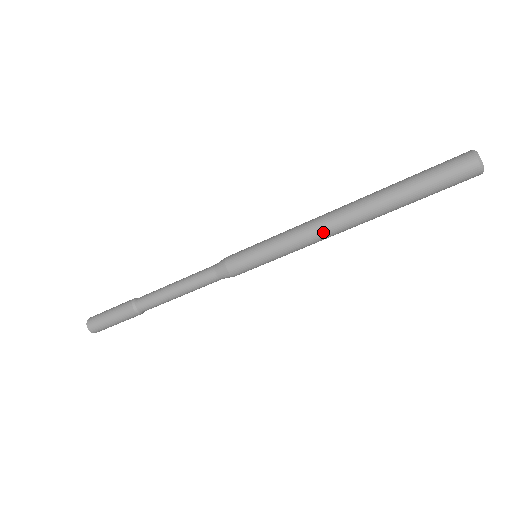
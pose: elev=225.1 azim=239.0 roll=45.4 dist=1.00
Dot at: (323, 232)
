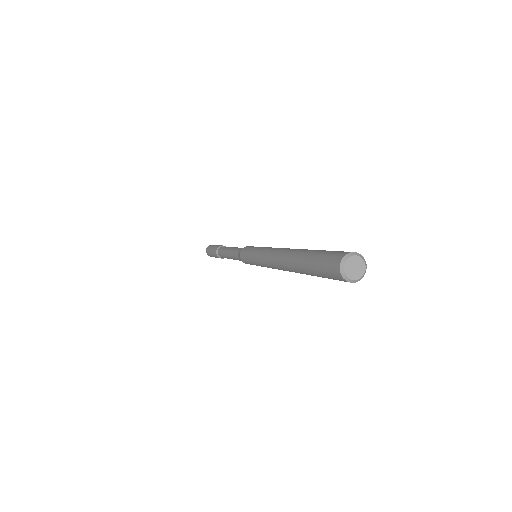
Dot at: occluded
